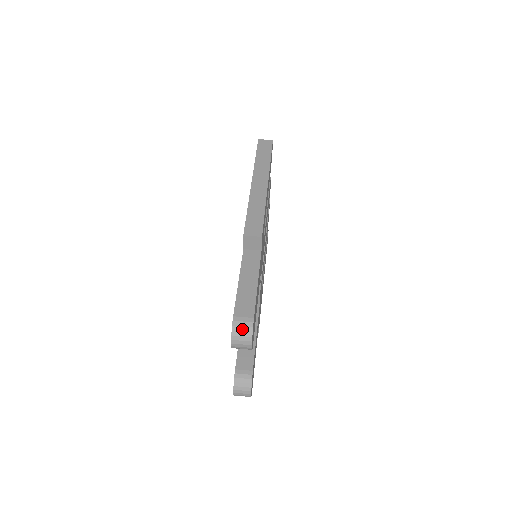
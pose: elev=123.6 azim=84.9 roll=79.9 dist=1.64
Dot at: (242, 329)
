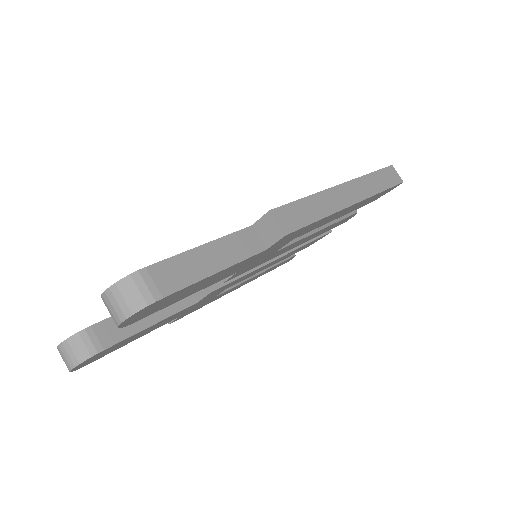
Dot at: (135, 292)
